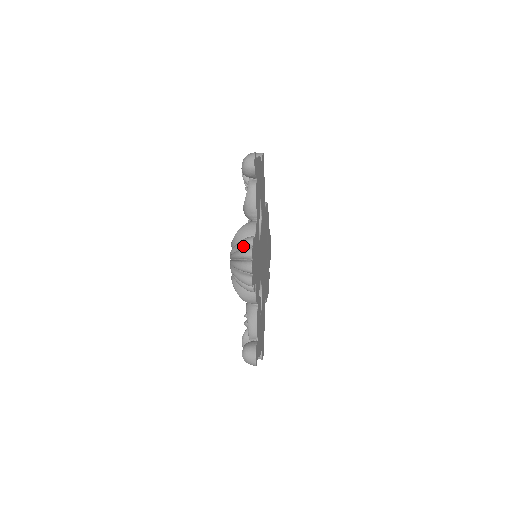
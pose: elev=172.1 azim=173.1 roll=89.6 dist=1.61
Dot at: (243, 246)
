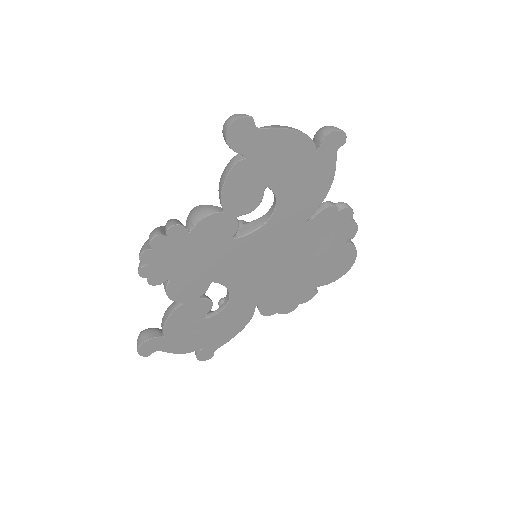
Dot at: occluded
